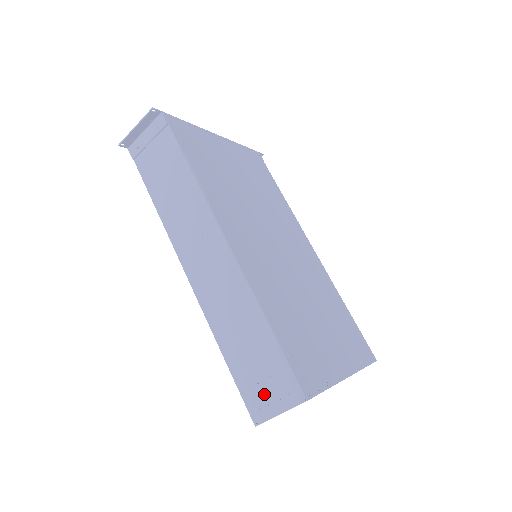
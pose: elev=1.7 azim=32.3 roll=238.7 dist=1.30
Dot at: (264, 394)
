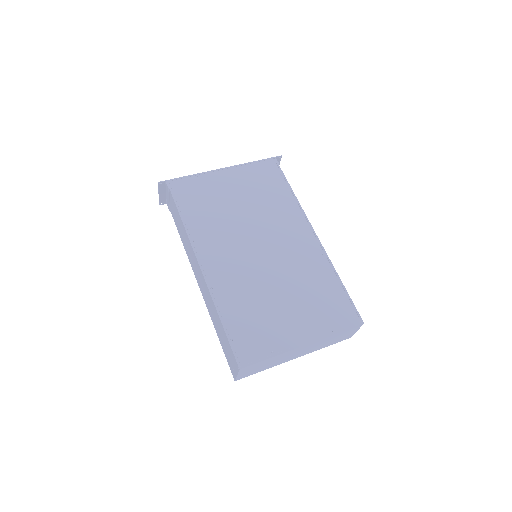
Dot at: (231, 362)
